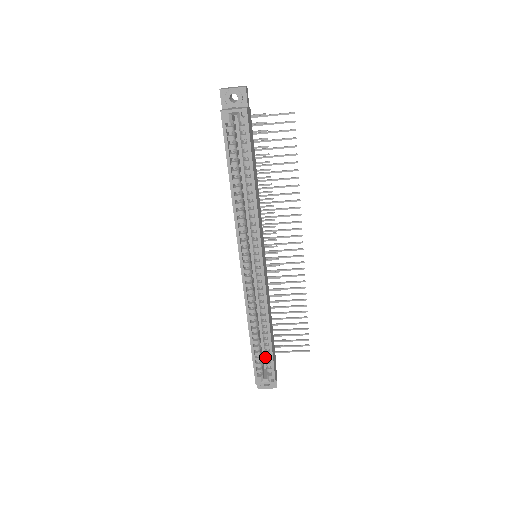
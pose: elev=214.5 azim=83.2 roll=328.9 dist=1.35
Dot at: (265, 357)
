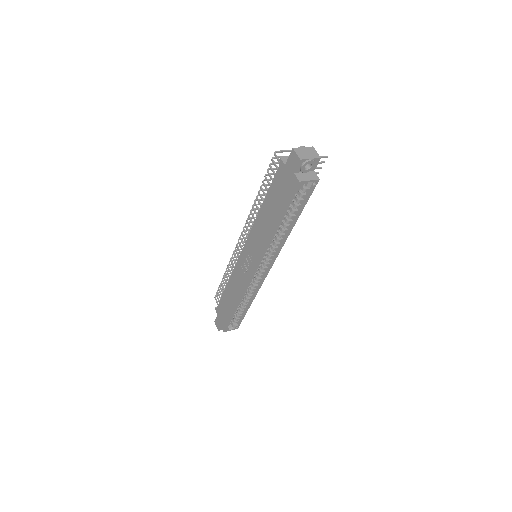
Dot at: (237, 316)
